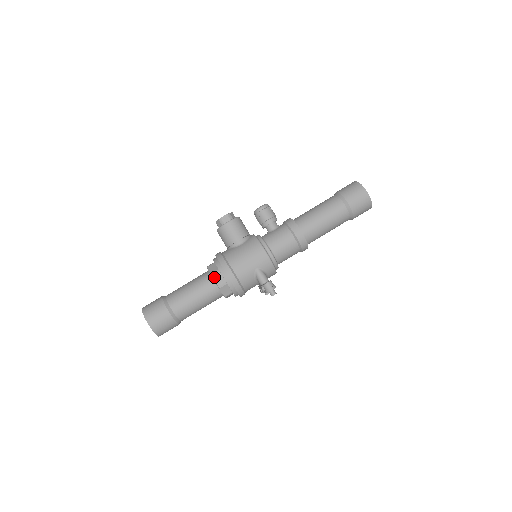
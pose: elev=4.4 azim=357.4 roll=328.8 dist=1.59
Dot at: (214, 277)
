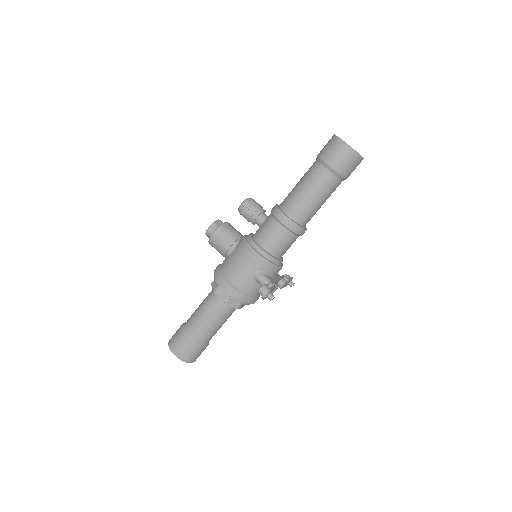
Dot at: (217, 294)
